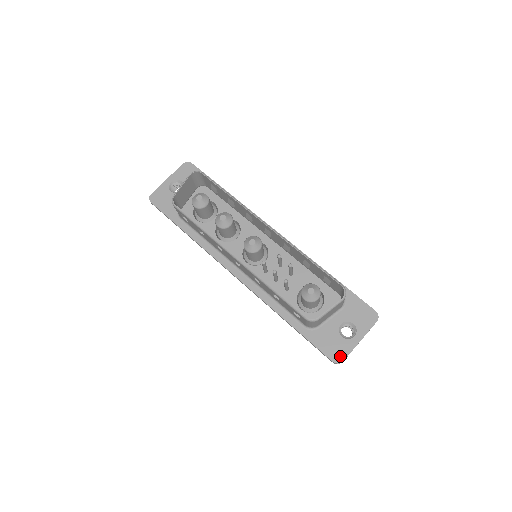
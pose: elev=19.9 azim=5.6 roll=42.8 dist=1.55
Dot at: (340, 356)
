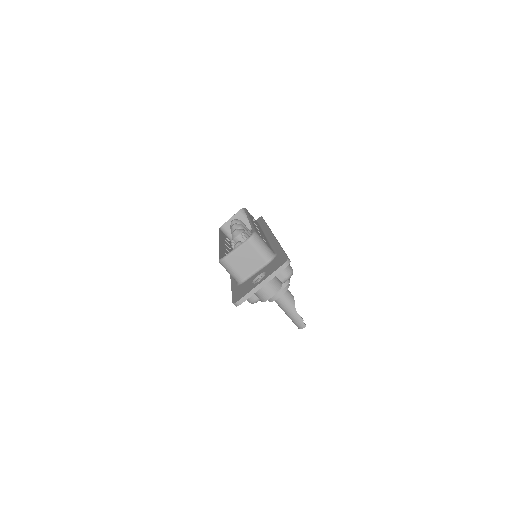
Dot at: (240, 297)
